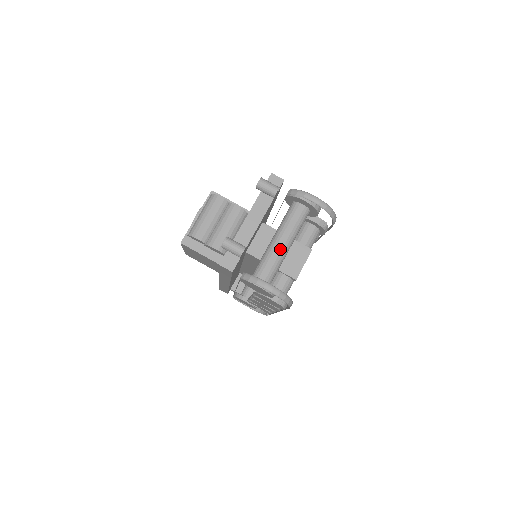
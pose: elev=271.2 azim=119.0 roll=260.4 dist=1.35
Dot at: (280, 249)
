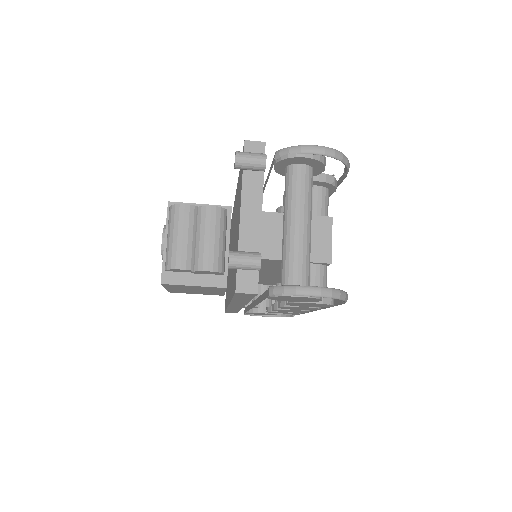
Dot at: (301, 234)
